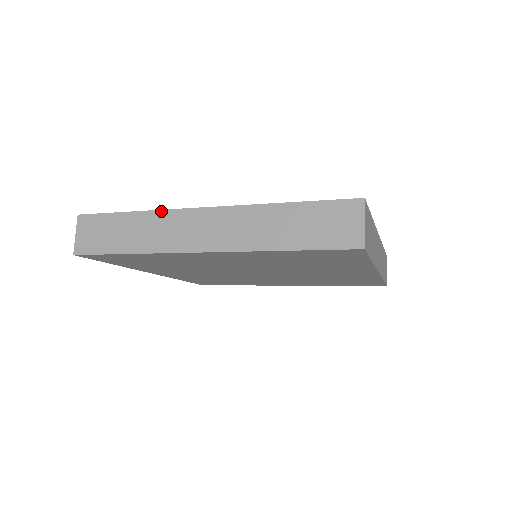
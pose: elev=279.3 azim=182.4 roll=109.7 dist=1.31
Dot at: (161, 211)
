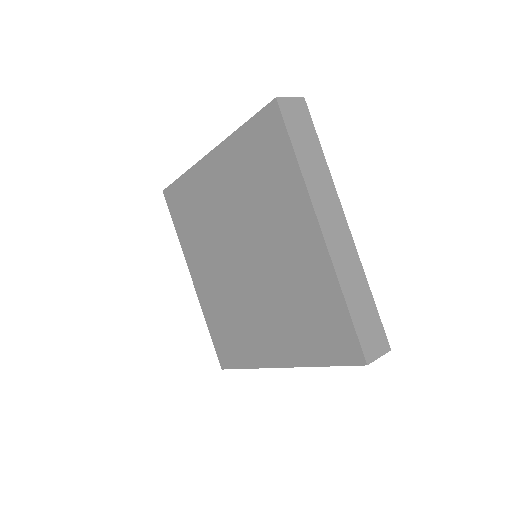
Dot at: occluded
